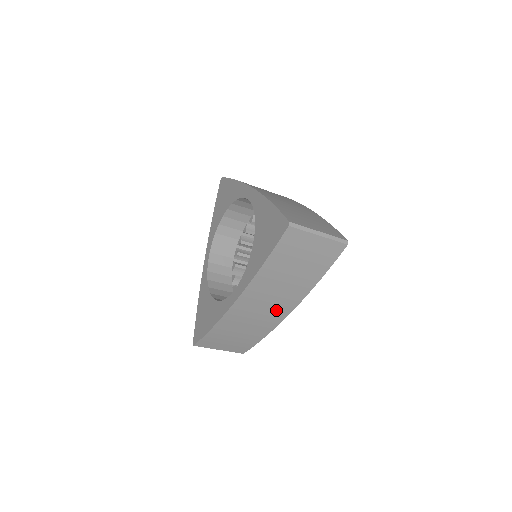
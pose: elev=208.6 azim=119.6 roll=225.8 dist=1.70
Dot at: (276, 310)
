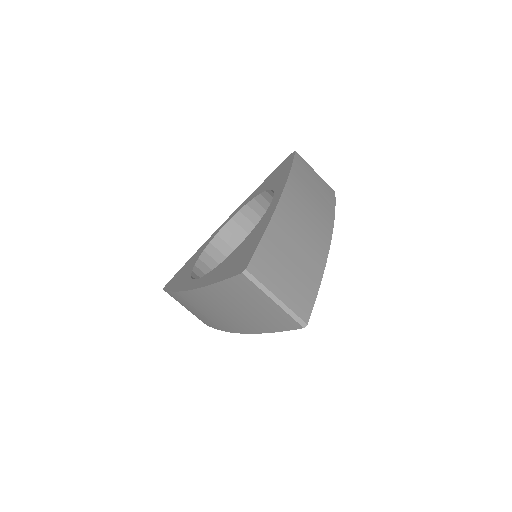
Dot at: (318, 228)
